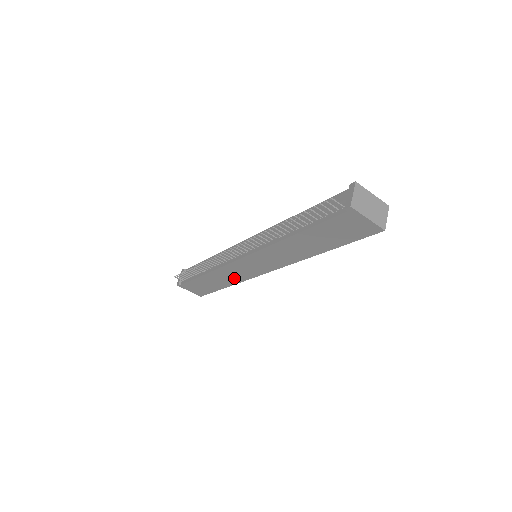
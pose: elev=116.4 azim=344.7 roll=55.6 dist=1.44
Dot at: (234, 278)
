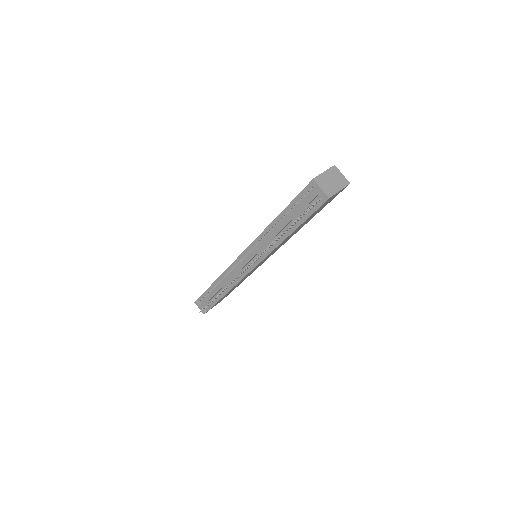
Dot at: occluded
